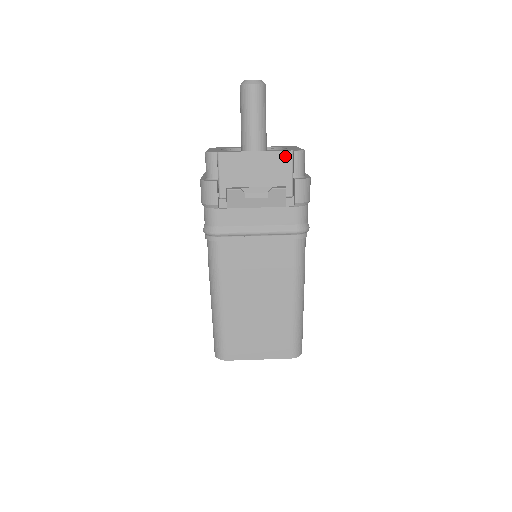
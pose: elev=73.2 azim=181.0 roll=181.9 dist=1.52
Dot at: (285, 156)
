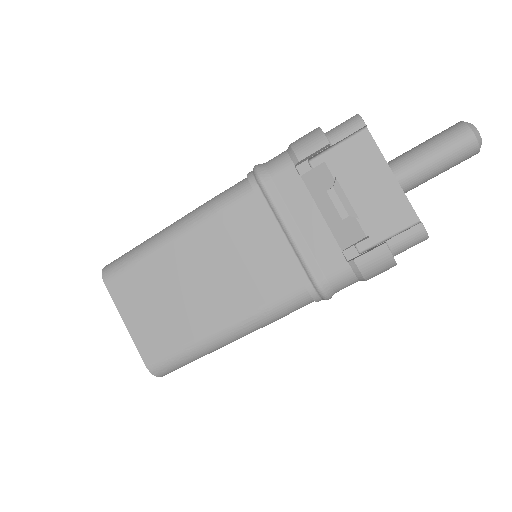
Dot at: (408, 215)
